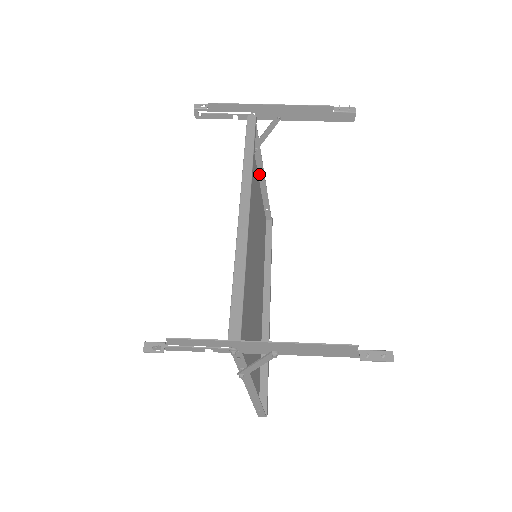
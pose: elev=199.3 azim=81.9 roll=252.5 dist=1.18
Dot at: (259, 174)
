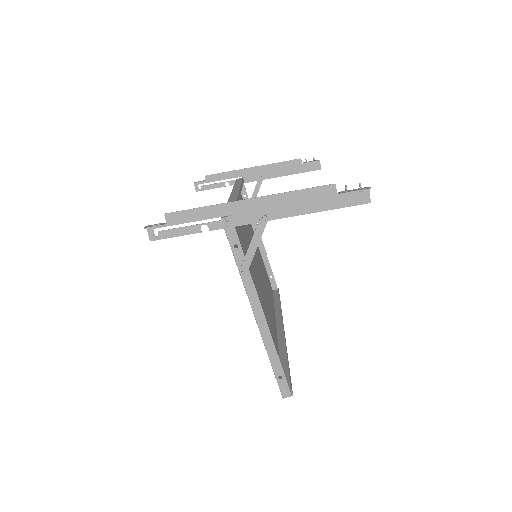
Dot at: occluded
